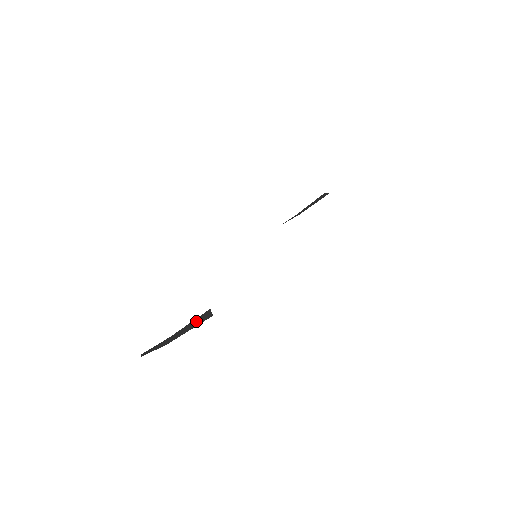
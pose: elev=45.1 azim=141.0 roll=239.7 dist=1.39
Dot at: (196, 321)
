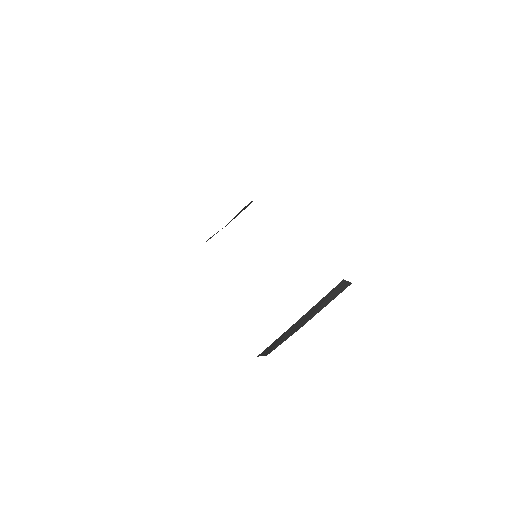
Dot at: (330, 296)
